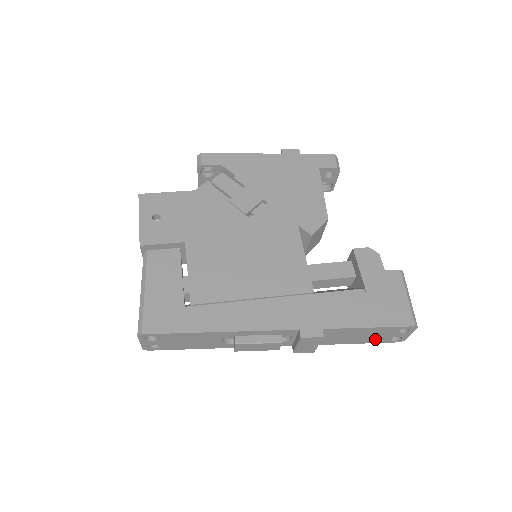
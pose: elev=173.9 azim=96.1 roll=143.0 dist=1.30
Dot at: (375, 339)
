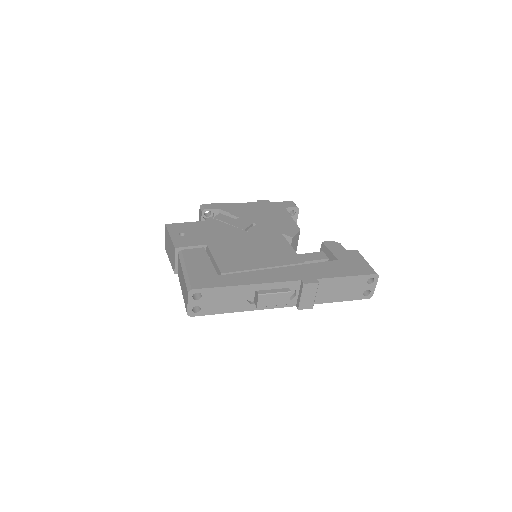
Dot at: (353, 294)
